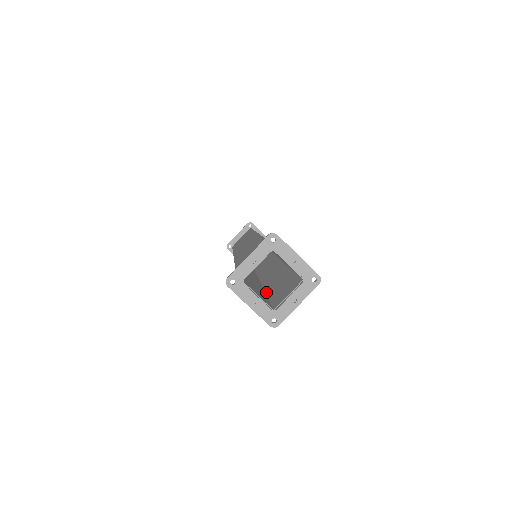
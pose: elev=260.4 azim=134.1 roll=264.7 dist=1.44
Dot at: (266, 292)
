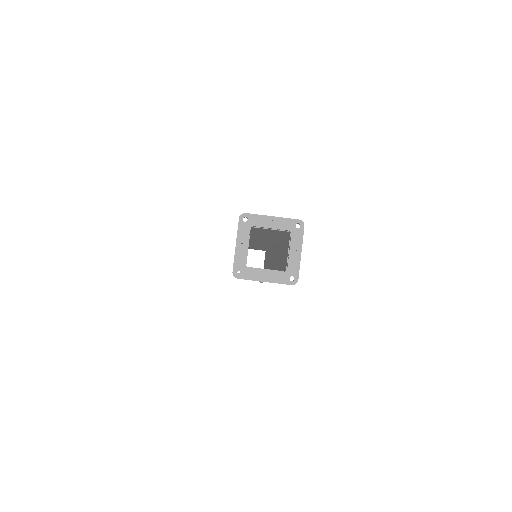
Dot at: (278, 270)
